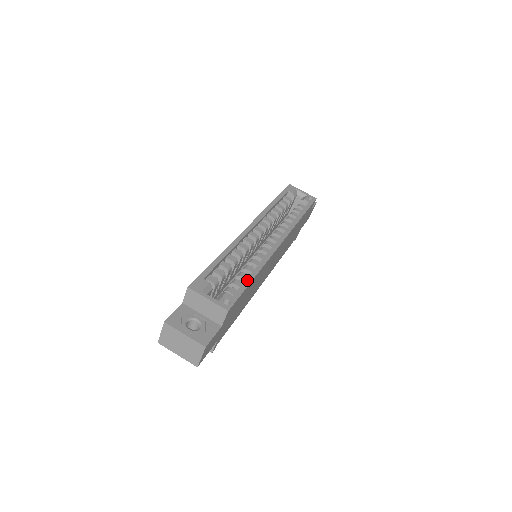
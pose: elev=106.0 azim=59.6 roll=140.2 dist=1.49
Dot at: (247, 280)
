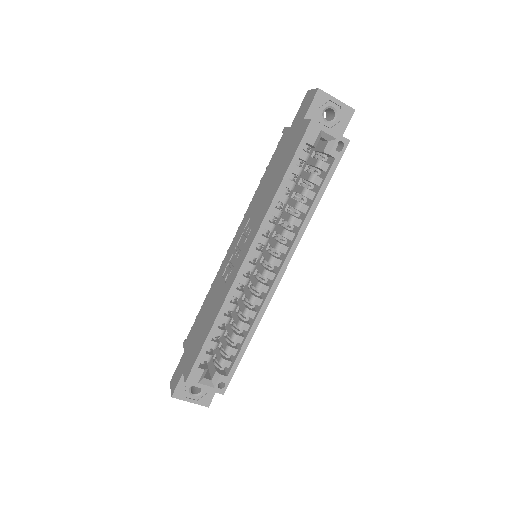
Dot at: (241, 352)
